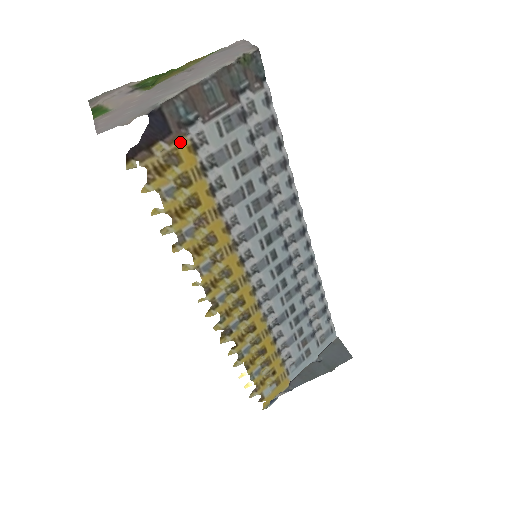
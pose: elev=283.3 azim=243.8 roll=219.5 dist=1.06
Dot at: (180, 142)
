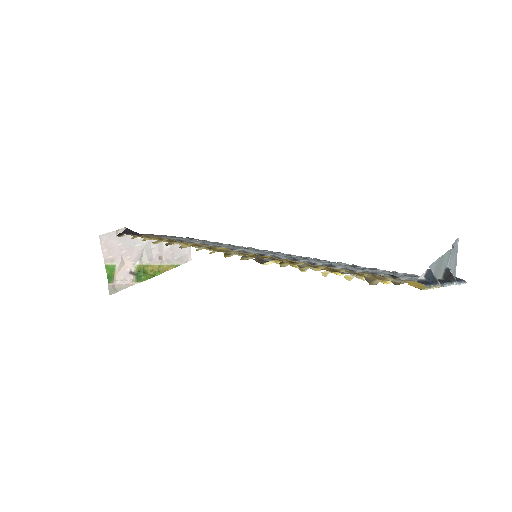
Dot at: (152, 236)
